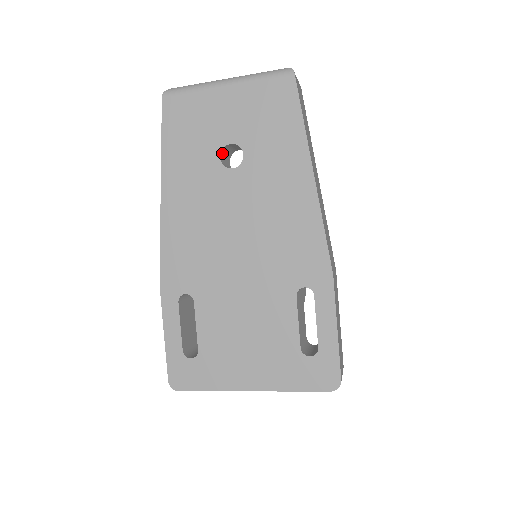
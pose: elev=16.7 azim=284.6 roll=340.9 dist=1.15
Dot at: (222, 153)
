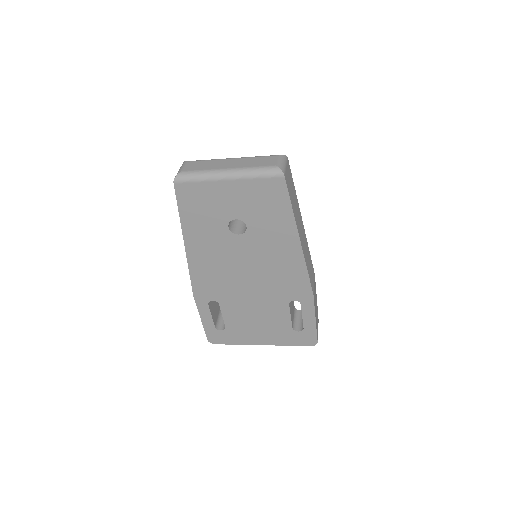
Dot at: (229, 222)
